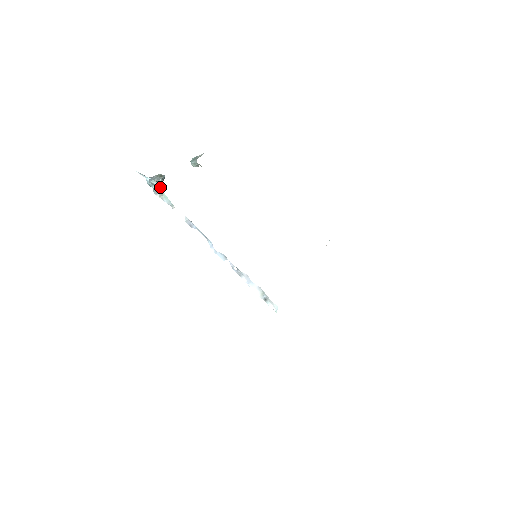
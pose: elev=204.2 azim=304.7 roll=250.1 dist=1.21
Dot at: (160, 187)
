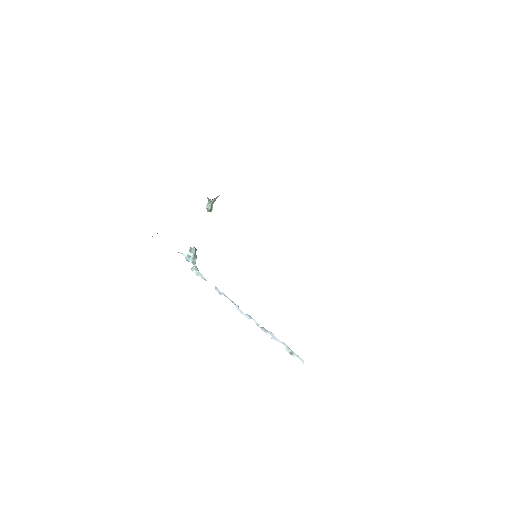
Dot at: (194, 261)
